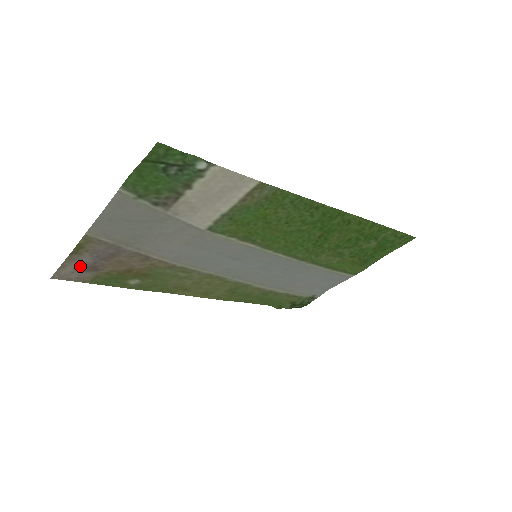
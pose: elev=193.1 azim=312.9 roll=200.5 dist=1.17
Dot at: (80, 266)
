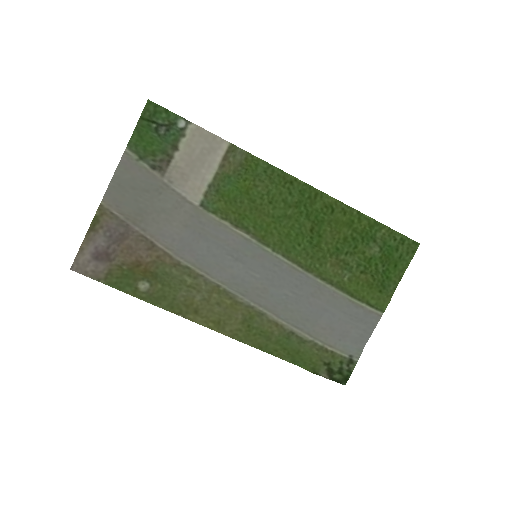
Dot at: (96, 252)
